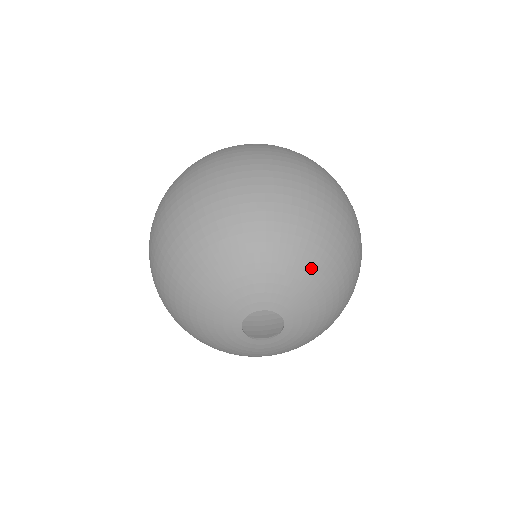
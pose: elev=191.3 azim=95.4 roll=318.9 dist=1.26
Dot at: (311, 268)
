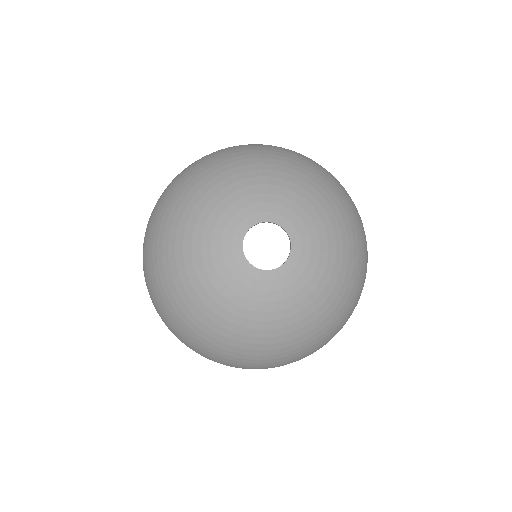
Dot at: (314, 191)
